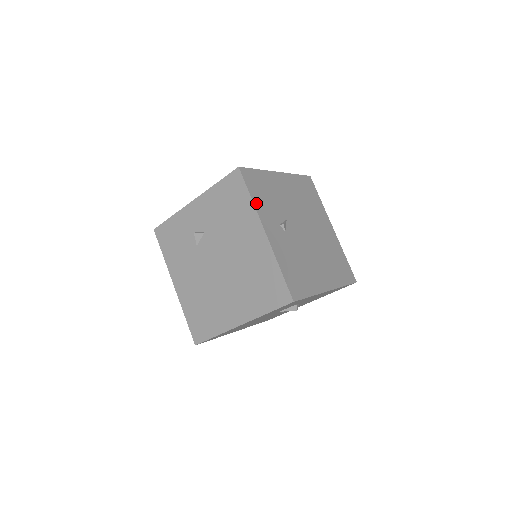
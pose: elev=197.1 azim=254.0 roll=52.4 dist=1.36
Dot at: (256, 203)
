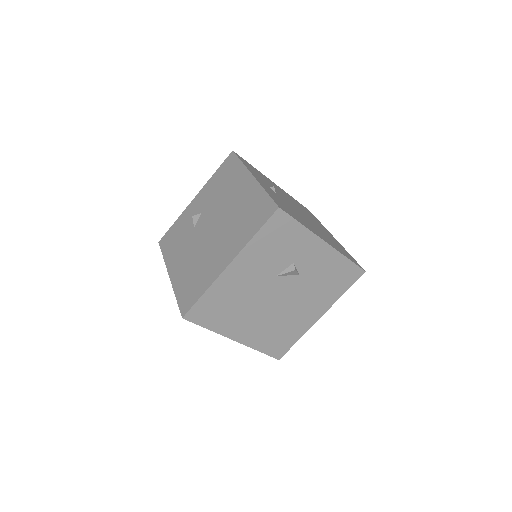
Dot at: (246, 166)
